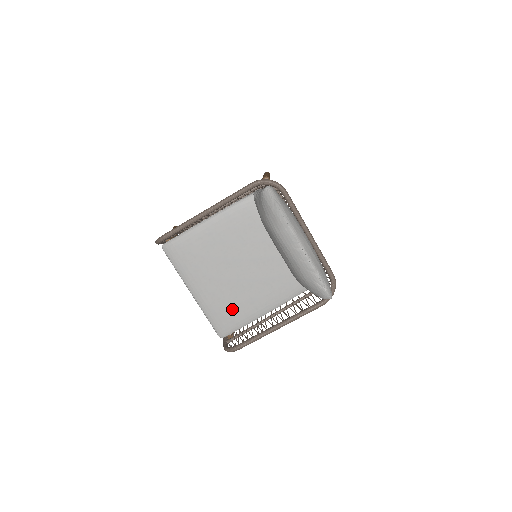
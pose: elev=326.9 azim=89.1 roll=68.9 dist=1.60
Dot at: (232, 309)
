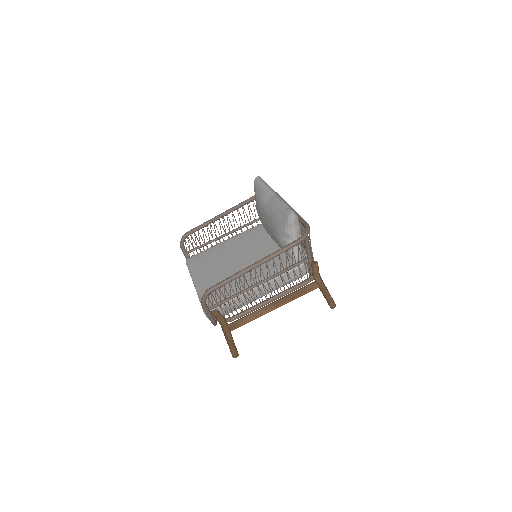
Dot at: (223, 288)
